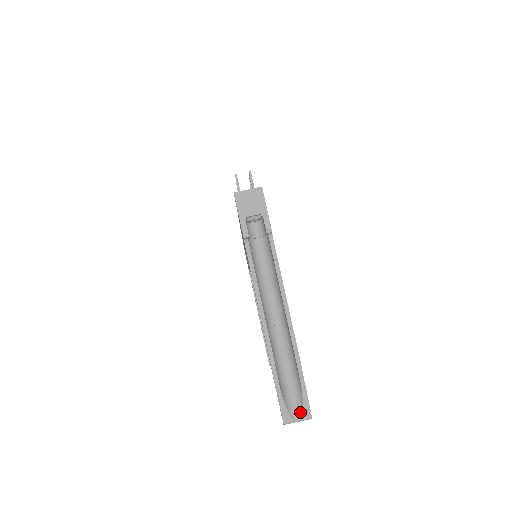
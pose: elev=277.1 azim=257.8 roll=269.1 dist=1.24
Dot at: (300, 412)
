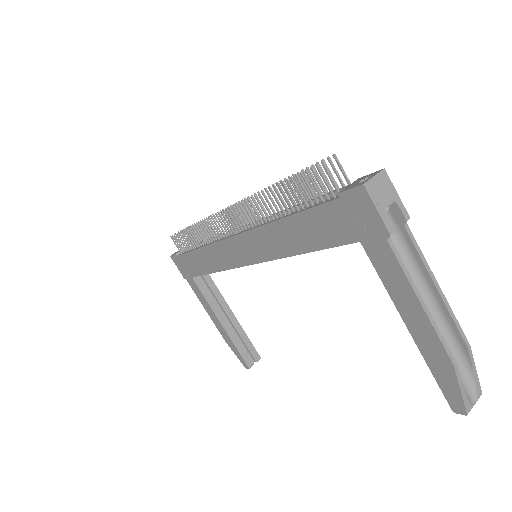
Dot at: (474, 394)
